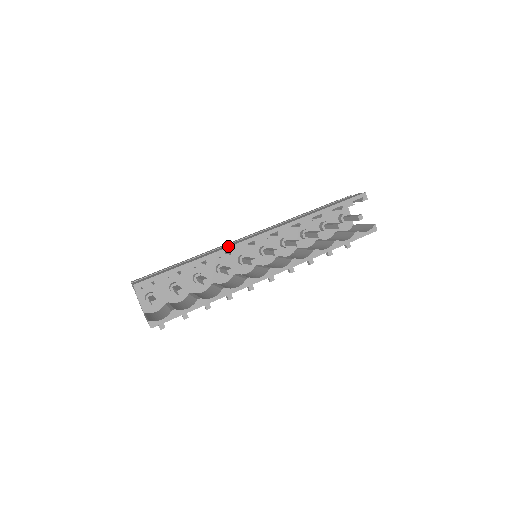
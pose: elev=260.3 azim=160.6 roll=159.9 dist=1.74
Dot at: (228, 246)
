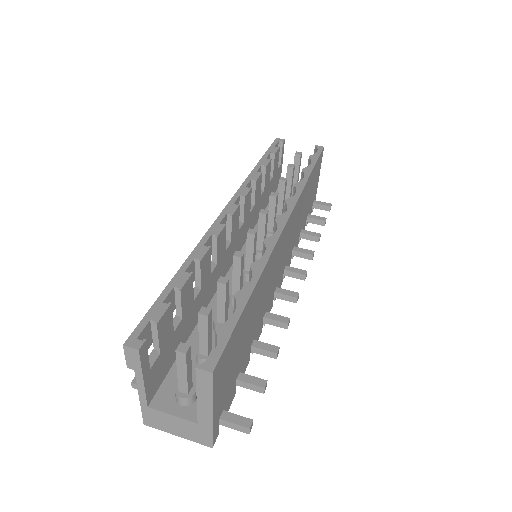
Dot at: (205, 236)
